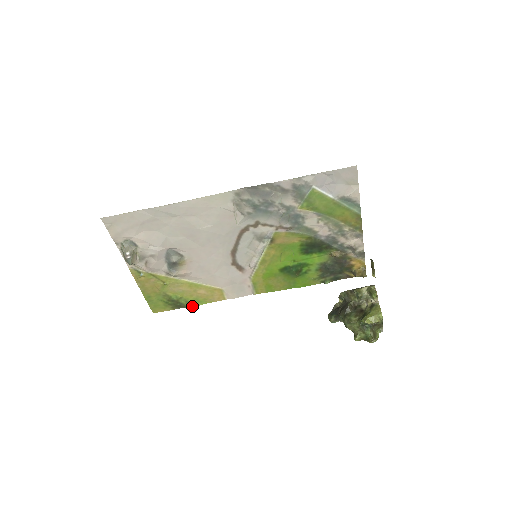
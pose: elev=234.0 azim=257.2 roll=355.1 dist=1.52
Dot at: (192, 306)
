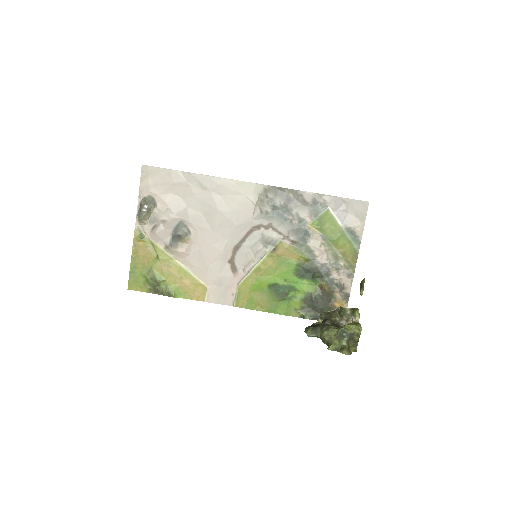
Dot at: (169, 295)
